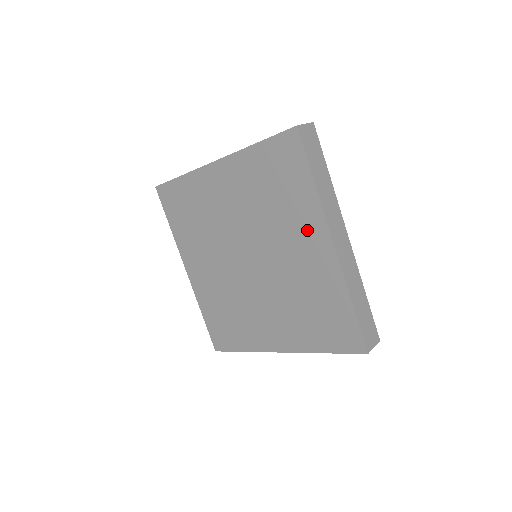
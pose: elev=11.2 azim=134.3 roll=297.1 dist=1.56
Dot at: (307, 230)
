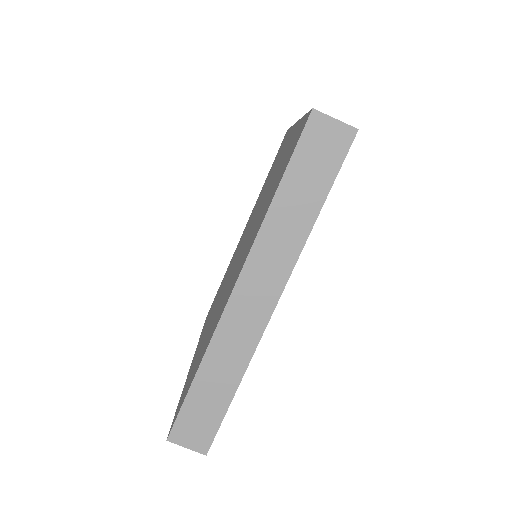
Dot at: (246, 252)
